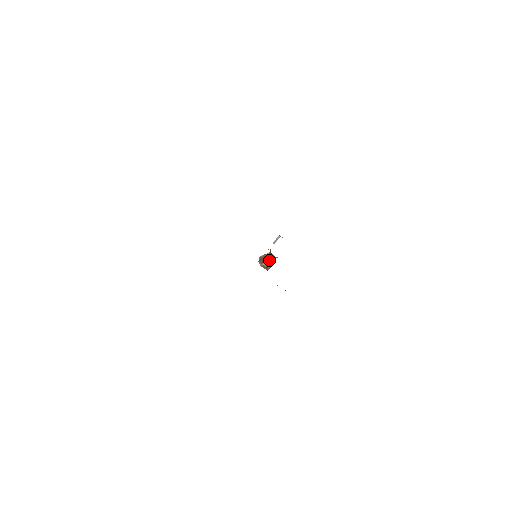
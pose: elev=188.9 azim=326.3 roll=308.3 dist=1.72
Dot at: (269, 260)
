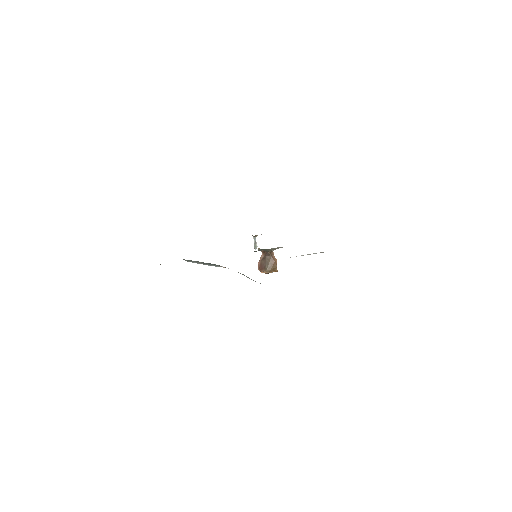
Dot at: (269, 260)
